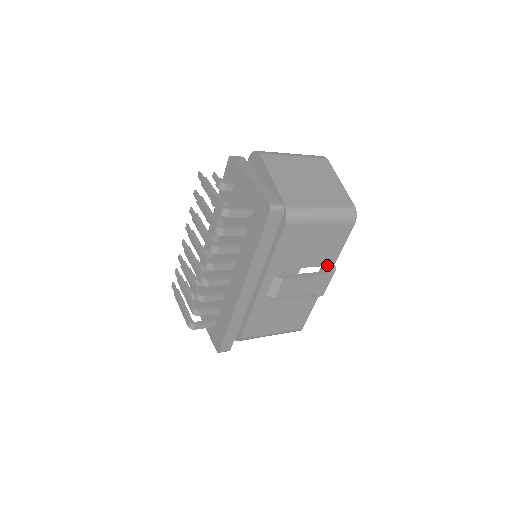
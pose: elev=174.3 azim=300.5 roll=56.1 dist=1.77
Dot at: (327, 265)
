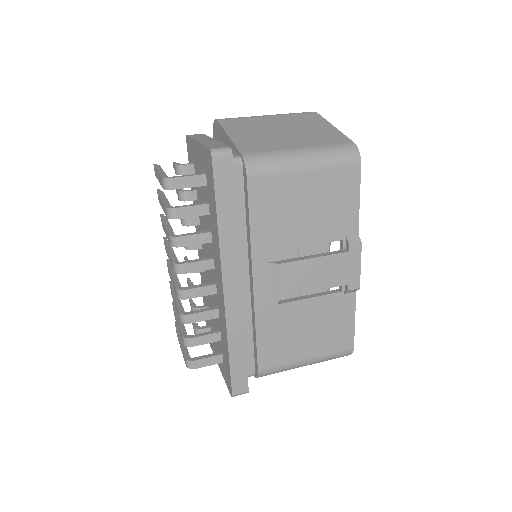
Dot at: (346, 238)
